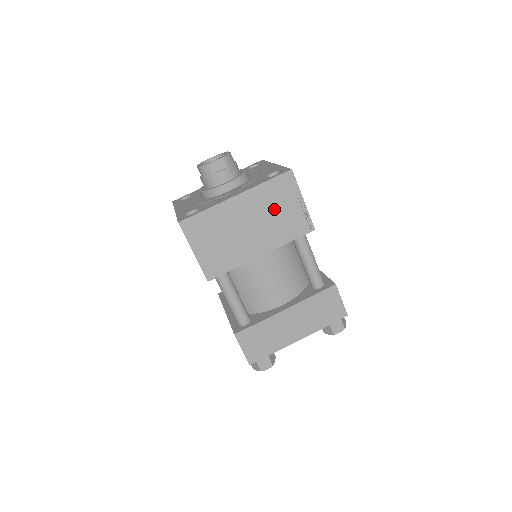
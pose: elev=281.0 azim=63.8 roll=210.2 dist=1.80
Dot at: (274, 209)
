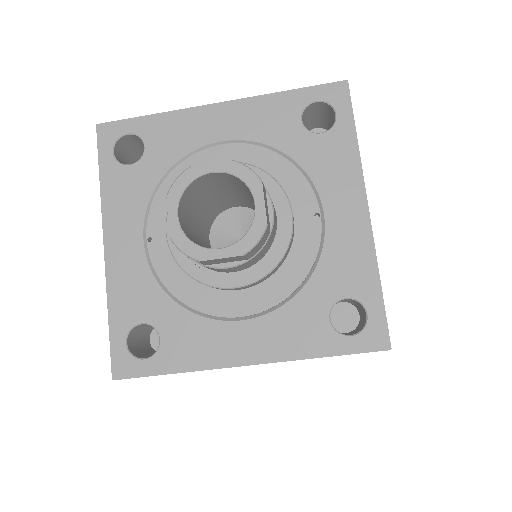
Dot at: occluded
